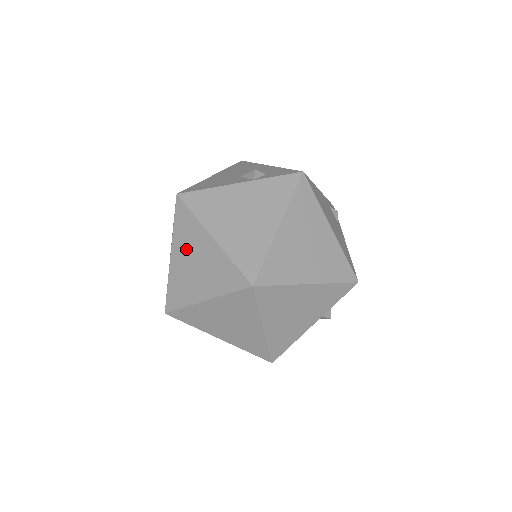
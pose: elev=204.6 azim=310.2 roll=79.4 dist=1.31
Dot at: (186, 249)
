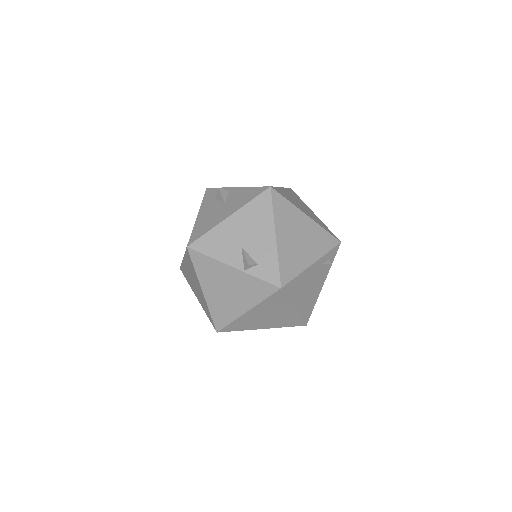
Dot at: (190, 271)
